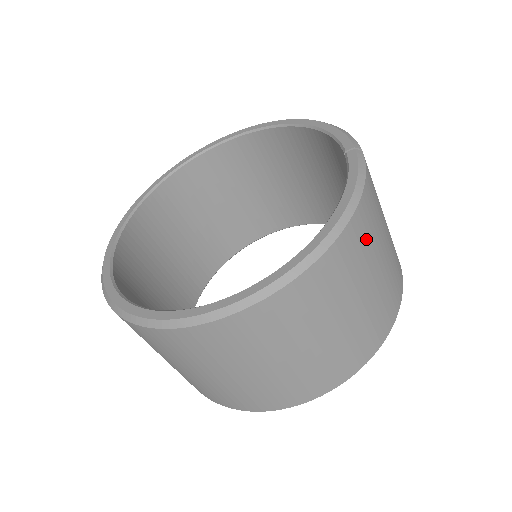
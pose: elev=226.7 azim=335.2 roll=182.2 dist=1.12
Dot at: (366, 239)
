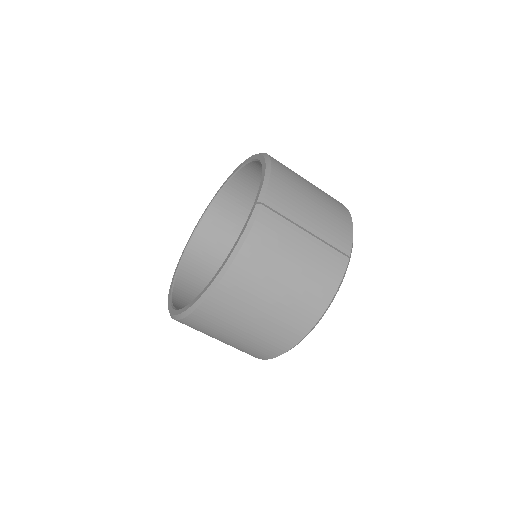
Dot at: (255, 273)
